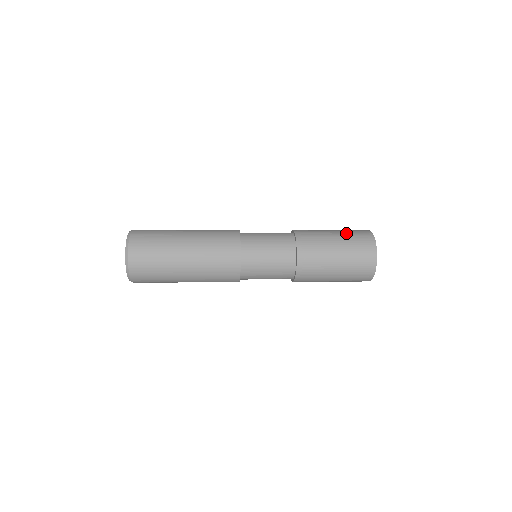
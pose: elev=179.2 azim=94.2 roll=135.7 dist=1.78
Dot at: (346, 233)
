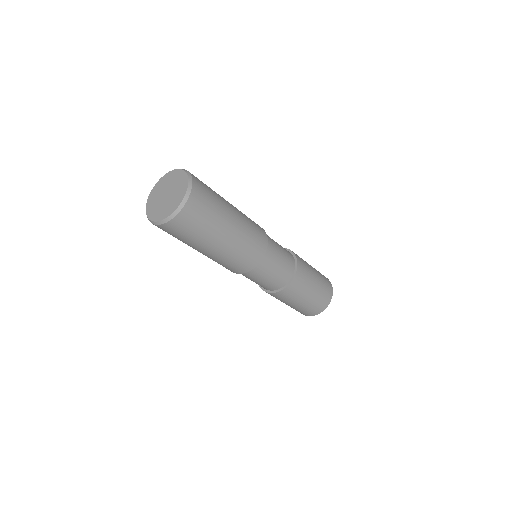
Dot at: (321, 278)
